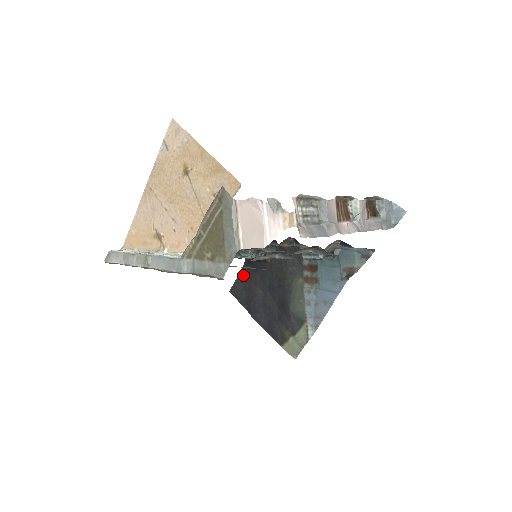
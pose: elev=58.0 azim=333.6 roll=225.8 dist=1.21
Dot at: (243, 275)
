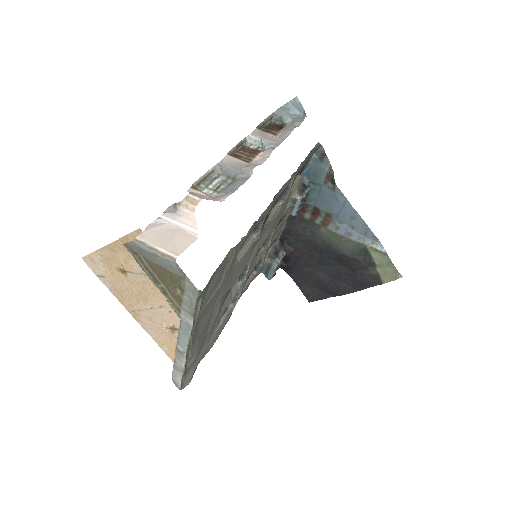
Dot at: (298, 281)
